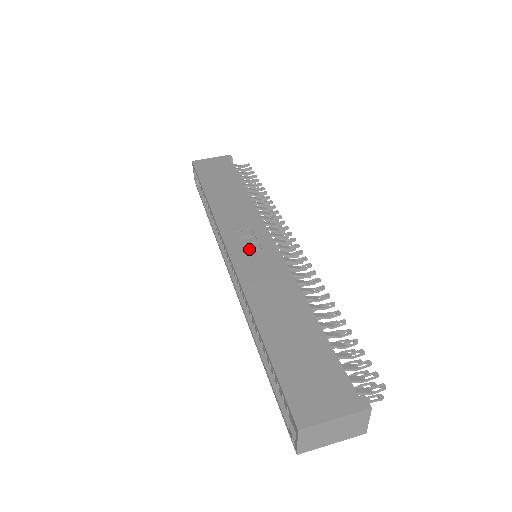
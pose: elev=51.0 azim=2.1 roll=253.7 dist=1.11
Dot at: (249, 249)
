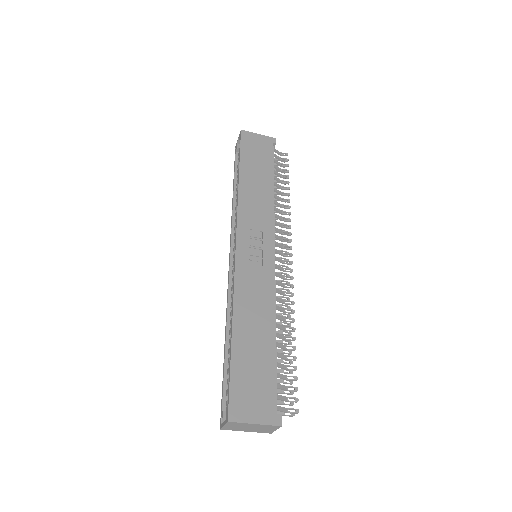
Dot at: (253, 252)
